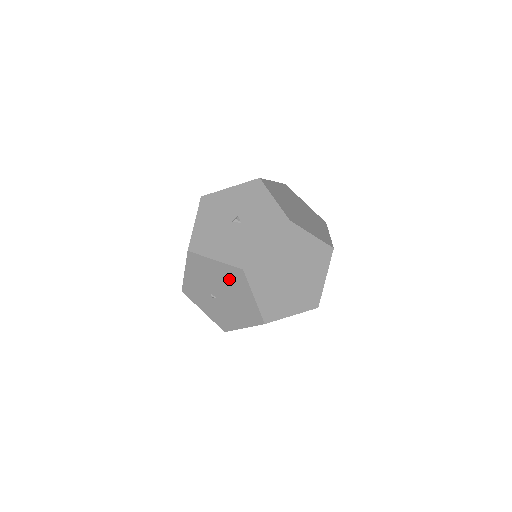
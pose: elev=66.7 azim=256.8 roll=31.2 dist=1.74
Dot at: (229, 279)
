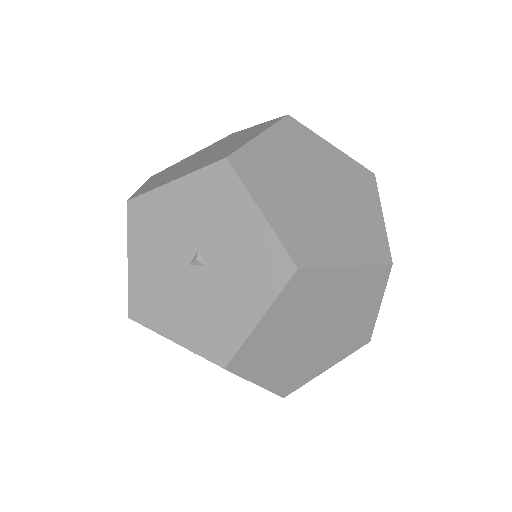
Dot at: occluded
